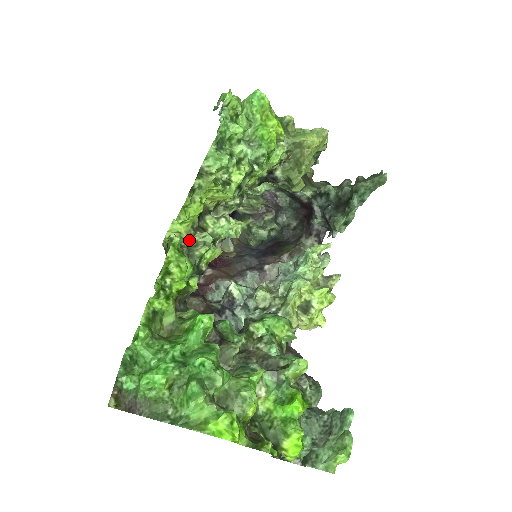
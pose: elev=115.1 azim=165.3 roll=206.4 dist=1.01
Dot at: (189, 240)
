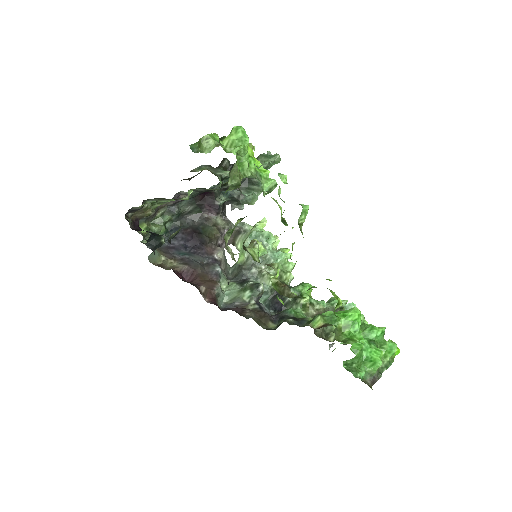
Dot at: occluded
